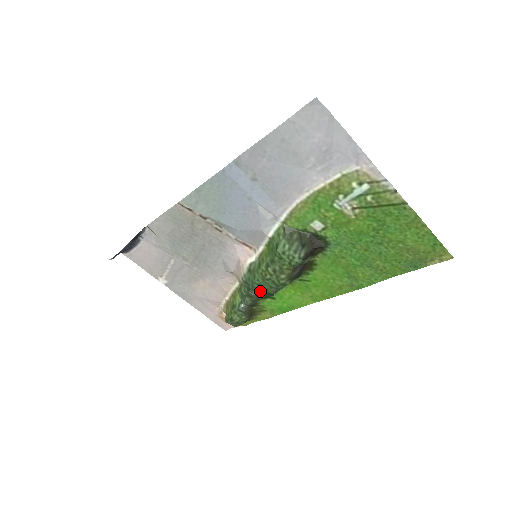
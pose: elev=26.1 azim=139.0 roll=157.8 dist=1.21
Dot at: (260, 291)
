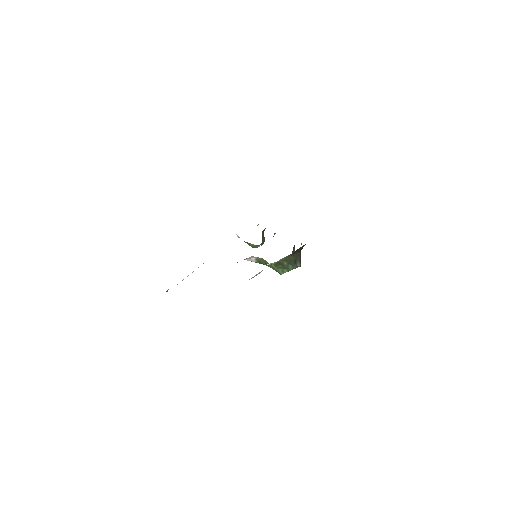
Dot at: occluded
